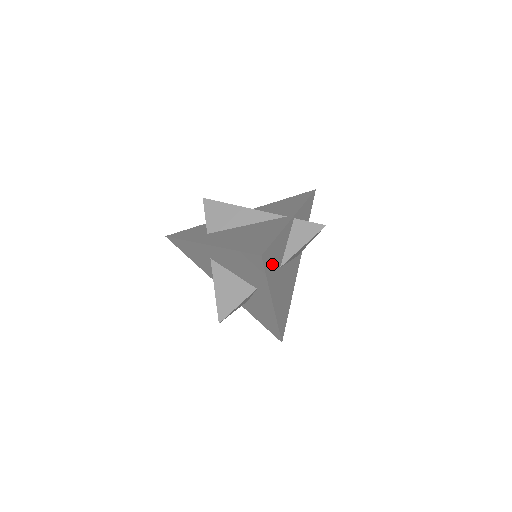
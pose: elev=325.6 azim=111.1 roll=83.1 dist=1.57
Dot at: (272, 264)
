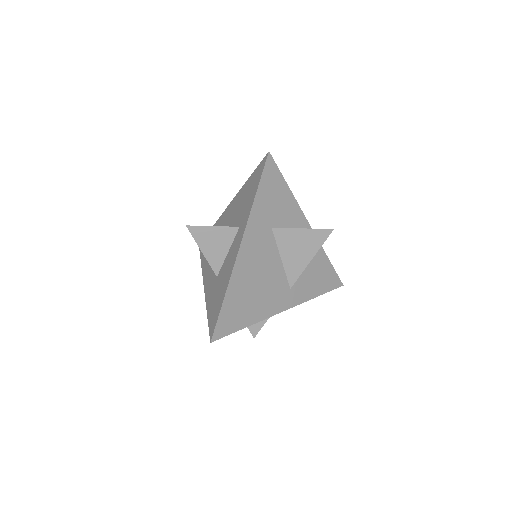
Dot at: (269, 195)
